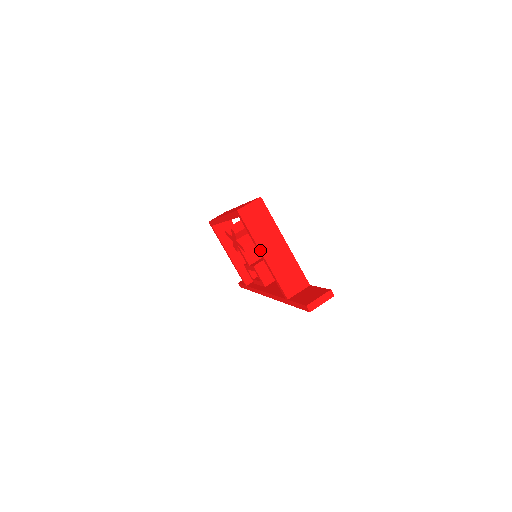
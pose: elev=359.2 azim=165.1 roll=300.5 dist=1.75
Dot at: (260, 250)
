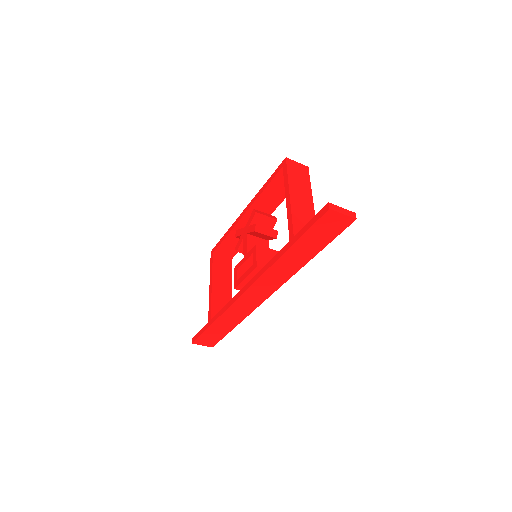
Dot at: (289, 190)
